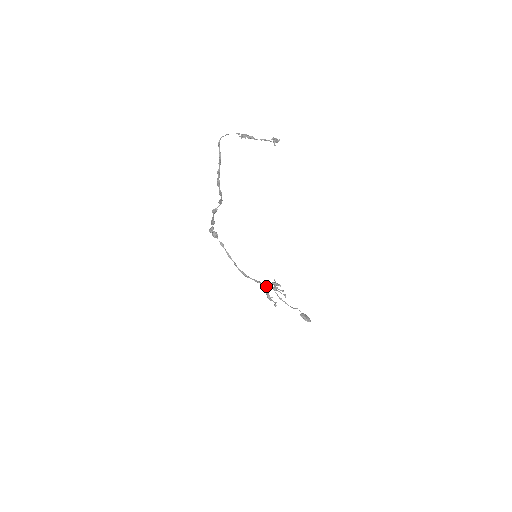
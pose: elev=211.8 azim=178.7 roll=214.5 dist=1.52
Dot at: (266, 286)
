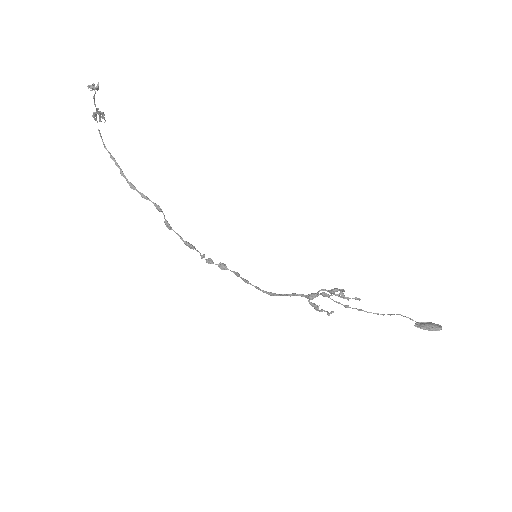
Dot at: (307, 295)
